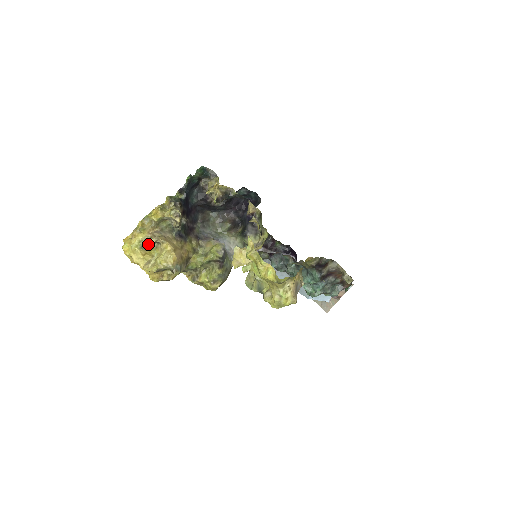
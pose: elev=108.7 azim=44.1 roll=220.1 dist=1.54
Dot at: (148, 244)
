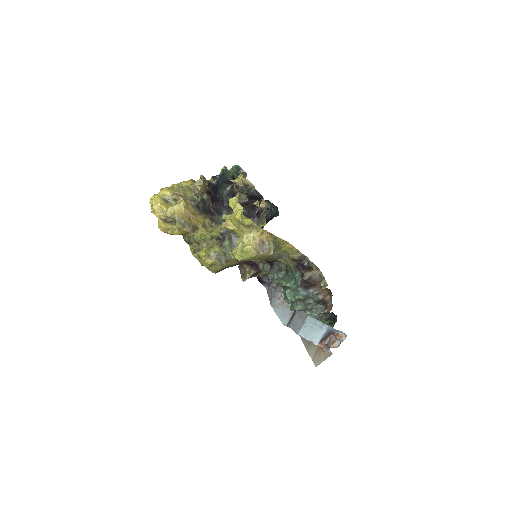
Dot at: (170, 201)
